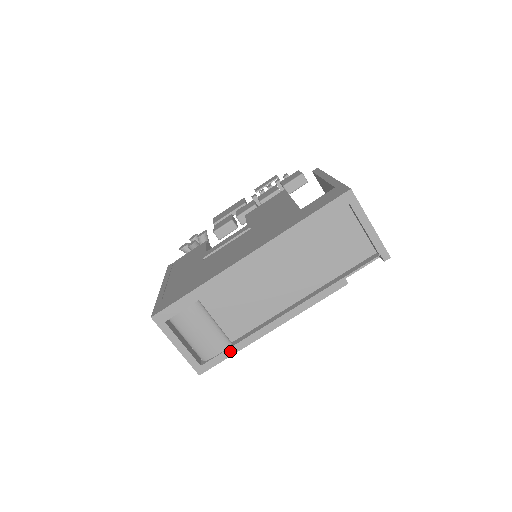
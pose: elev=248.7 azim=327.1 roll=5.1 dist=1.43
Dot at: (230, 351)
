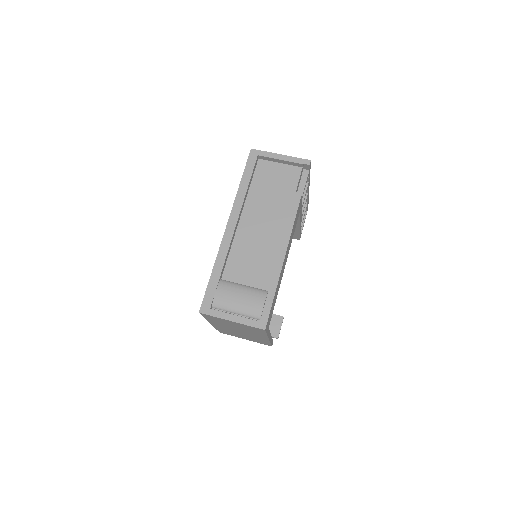
Dot at: (270, 295)
